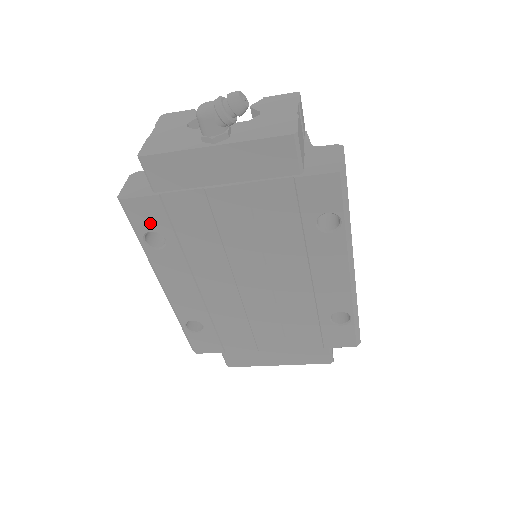
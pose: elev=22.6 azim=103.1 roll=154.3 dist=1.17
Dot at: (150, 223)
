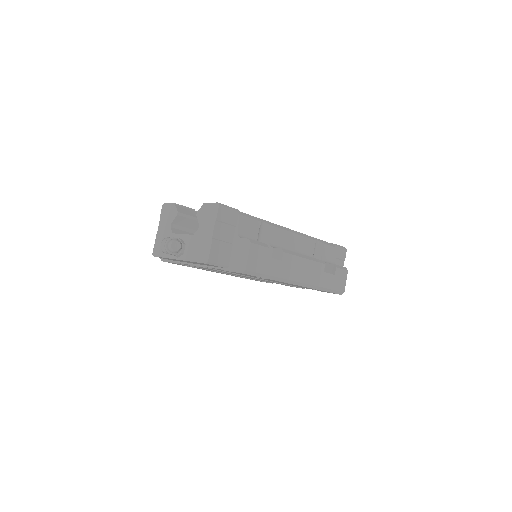
Dot at: occluded
